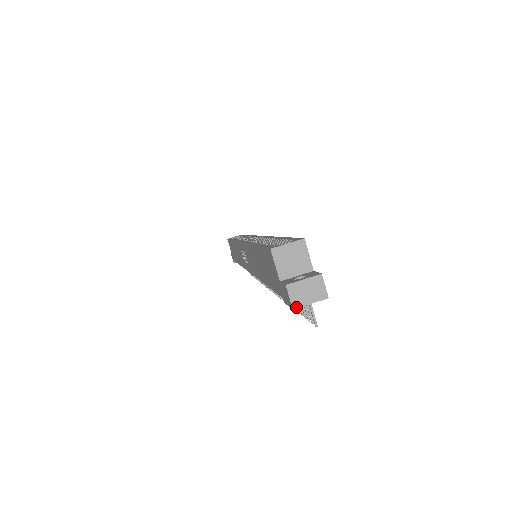
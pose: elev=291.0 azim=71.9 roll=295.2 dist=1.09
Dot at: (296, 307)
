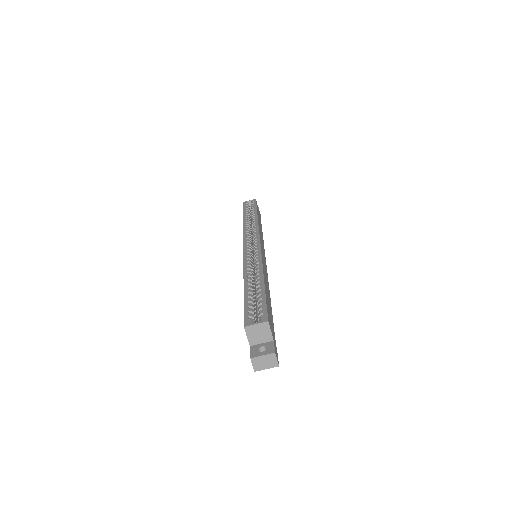
Dot at: (257, 370)
